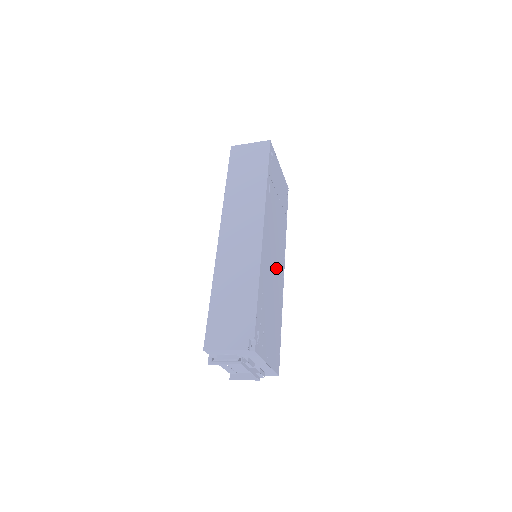
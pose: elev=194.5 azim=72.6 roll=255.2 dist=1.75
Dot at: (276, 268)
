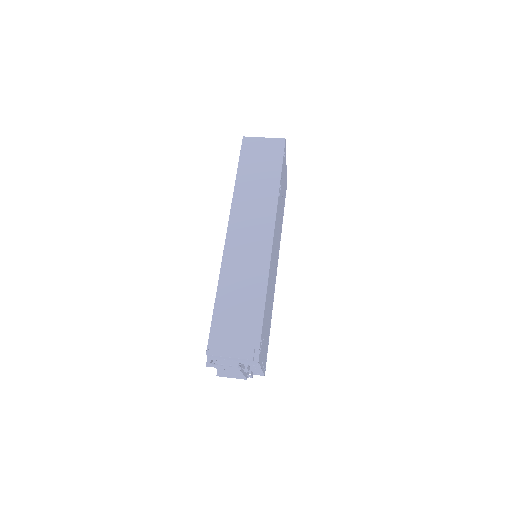
Dot at: (274, 270)
